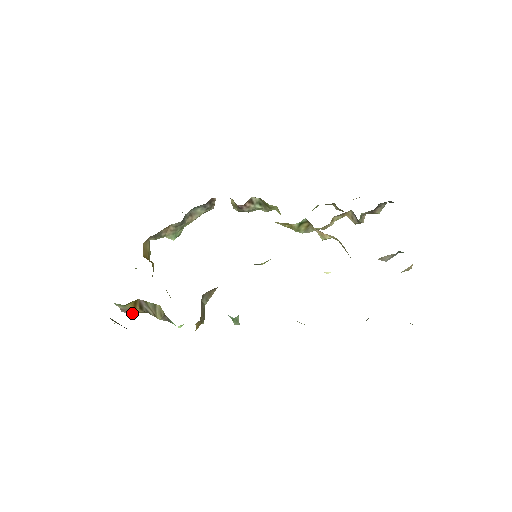
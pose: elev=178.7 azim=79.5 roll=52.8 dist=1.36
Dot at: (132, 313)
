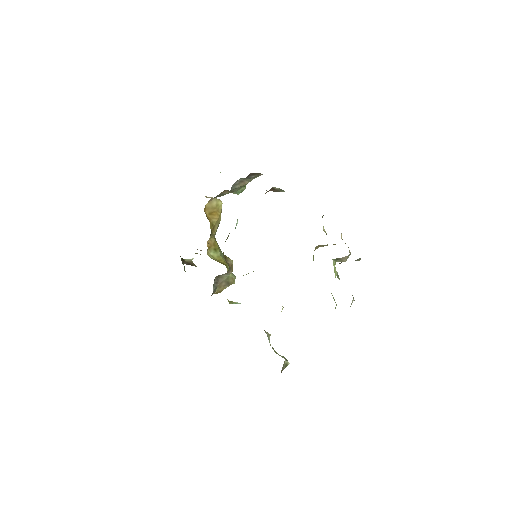
Dot at: occluded
